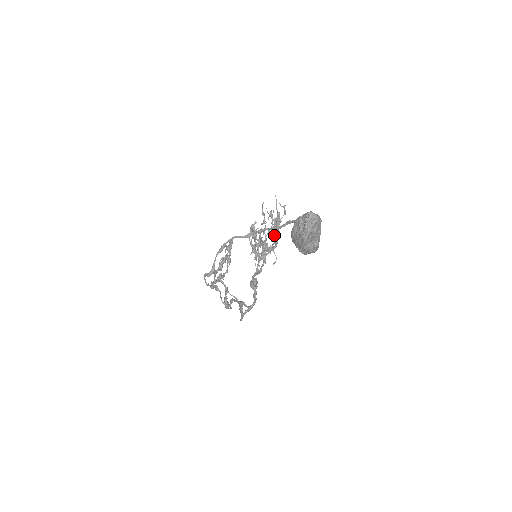
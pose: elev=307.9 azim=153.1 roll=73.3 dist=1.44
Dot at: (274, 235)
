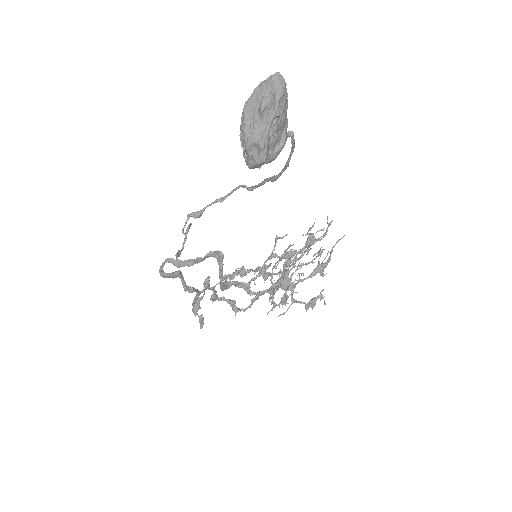
Dot at: (314, 297)
